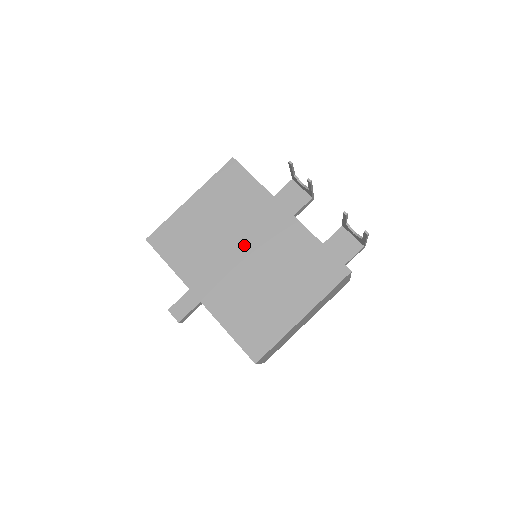
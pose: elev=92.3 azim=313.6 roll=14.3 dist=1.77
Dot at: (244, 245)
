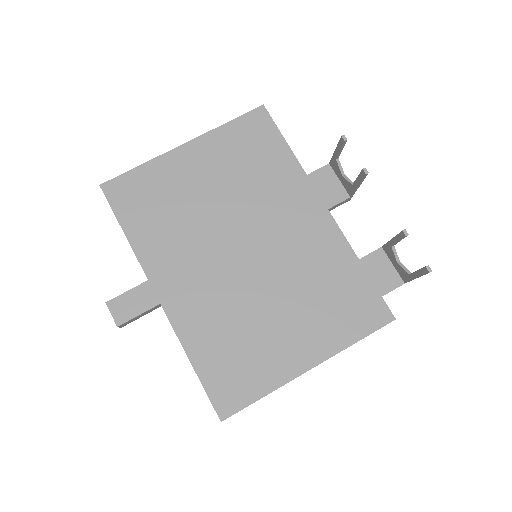
Dot at: (248, 237)
